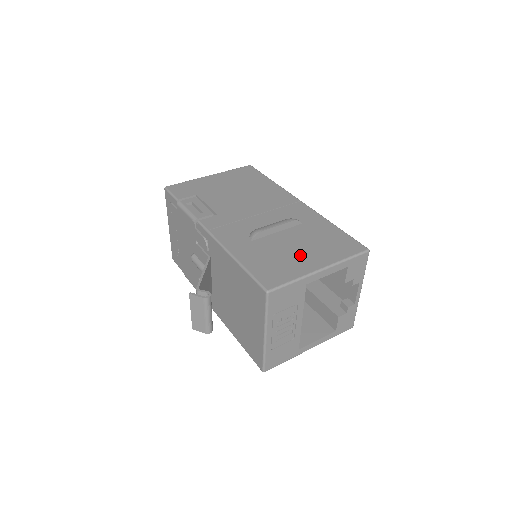
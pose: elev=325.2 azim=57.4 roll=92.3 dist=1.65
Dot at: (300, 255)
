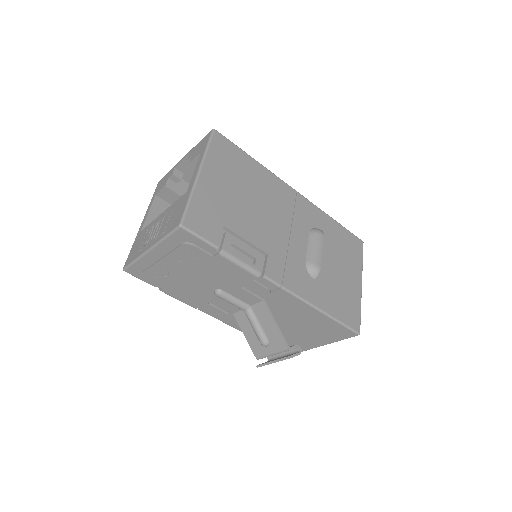
Dot at: (346, 277)
